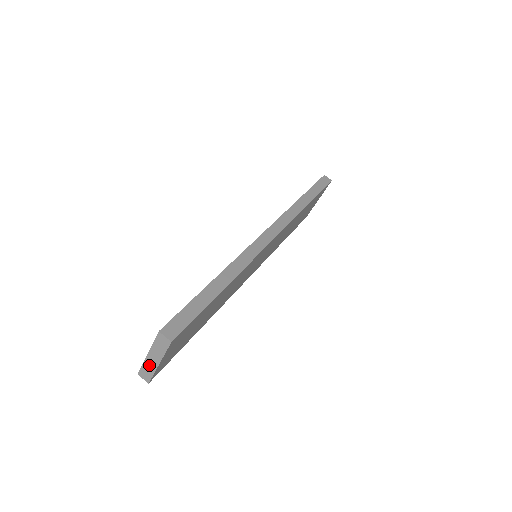
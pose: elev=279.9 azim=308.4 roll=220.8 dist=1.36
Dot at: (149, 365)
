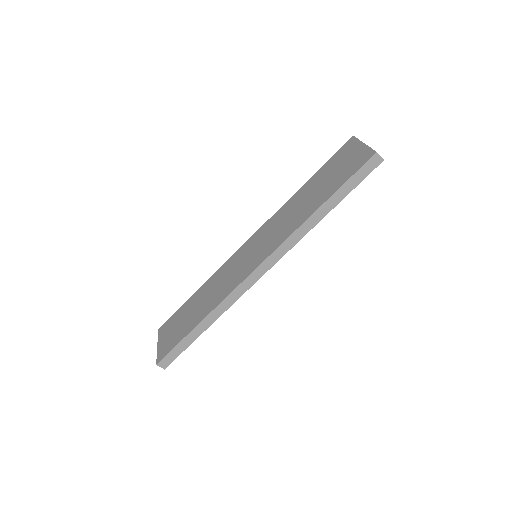
Dot at: occluded
